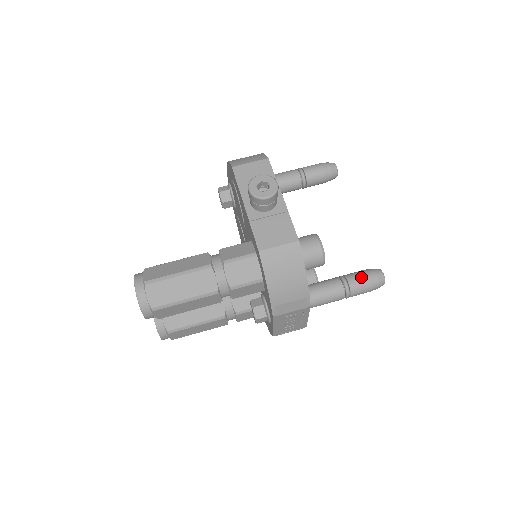
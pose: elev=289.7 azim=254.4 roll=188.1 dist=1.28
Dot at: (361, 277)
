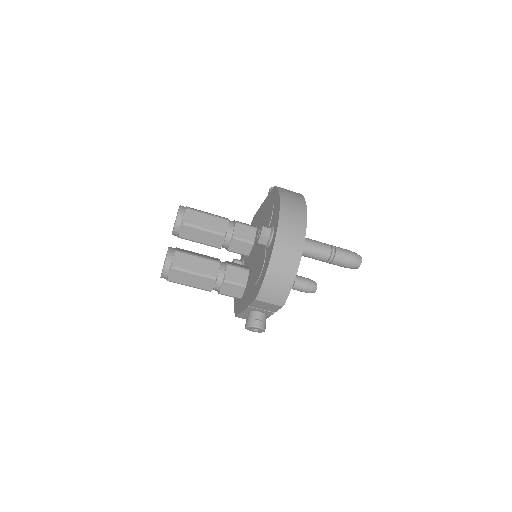
Dot at: (300, 291)
